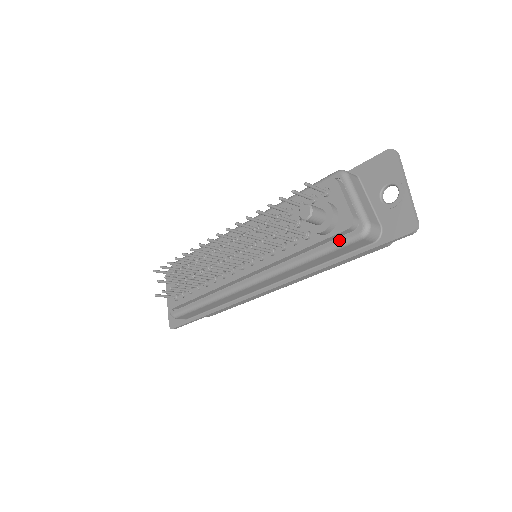
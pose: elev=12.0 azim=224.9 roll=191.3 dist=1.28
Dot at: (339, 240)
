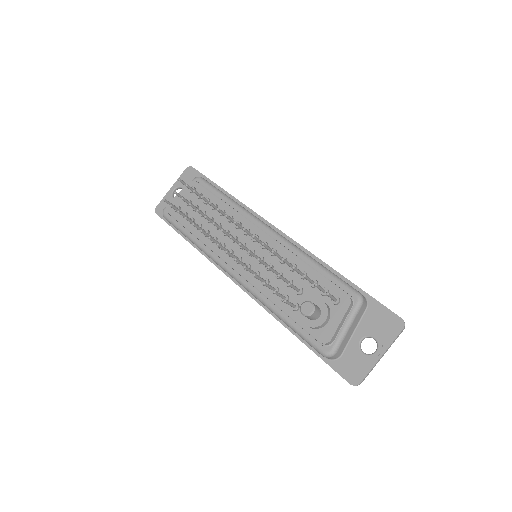
Dot at: (309, 337)
